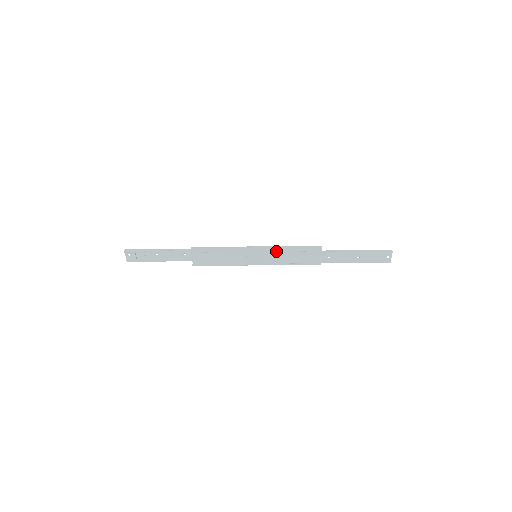
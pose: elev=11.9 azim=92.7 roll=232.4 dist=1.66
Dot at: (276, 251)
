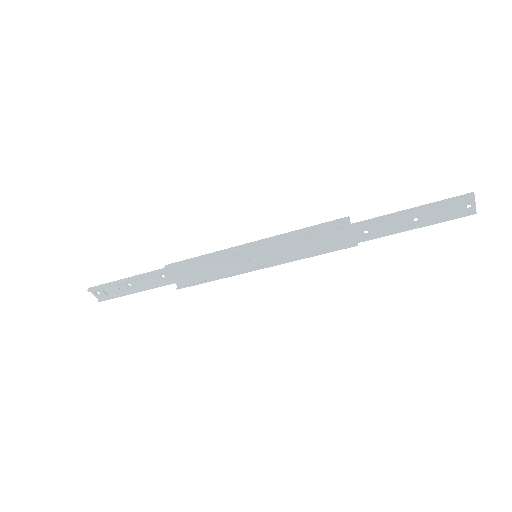
Dot at: (280, 242)
